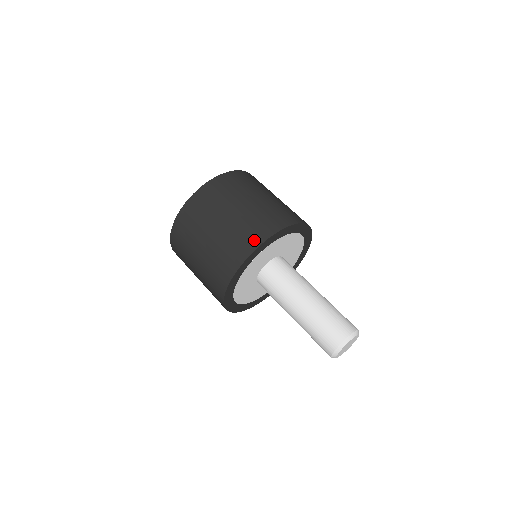
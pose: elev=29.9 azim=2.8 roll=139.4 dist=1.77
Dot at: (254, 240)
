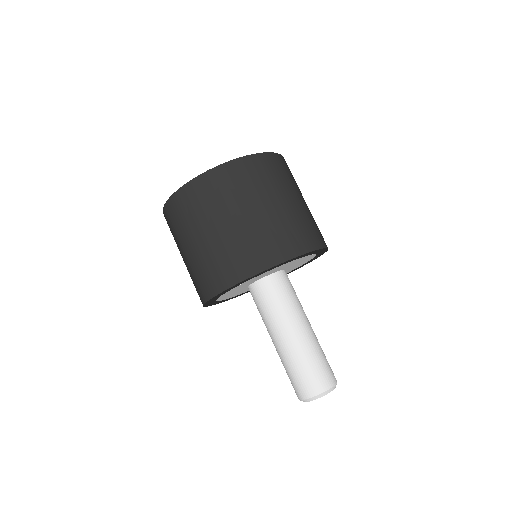
Dot at: (206, 291)
